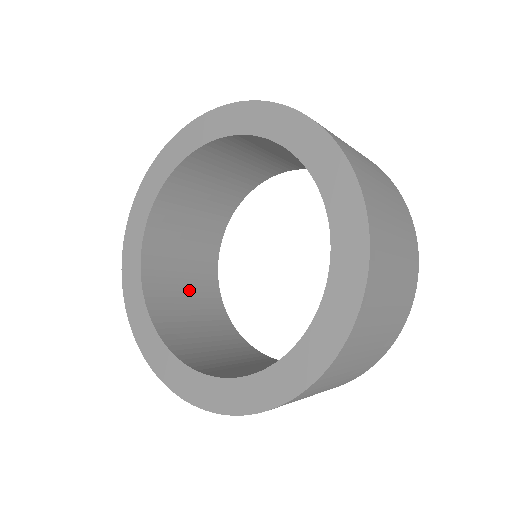
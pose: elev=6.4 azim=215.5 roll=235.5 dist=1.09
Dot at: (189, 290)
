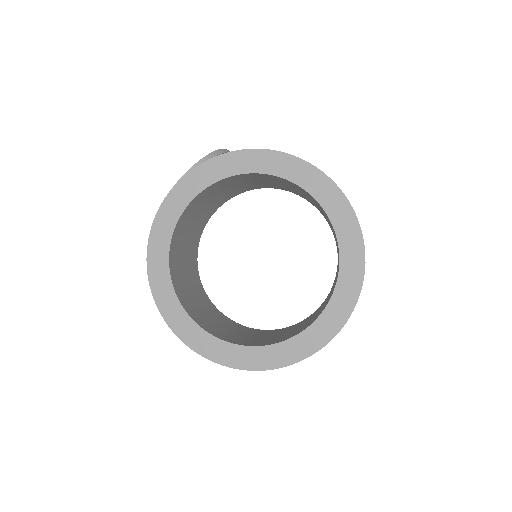
Dot at: (187, 271)
